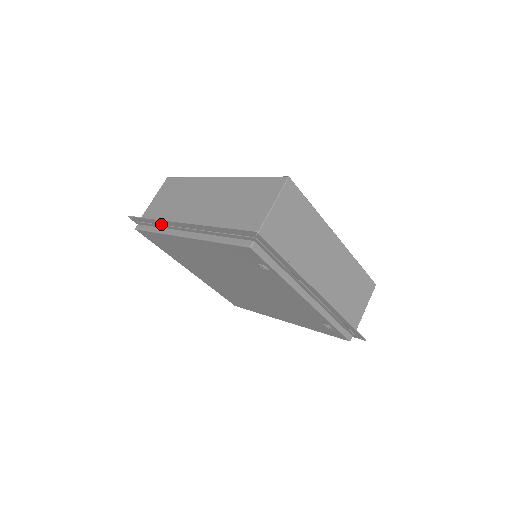
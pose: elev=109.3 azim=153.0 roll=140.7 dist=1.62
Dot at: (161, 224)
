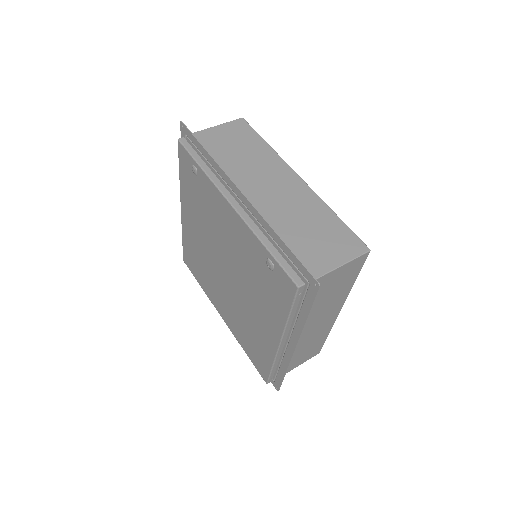
Dot at: occluded
